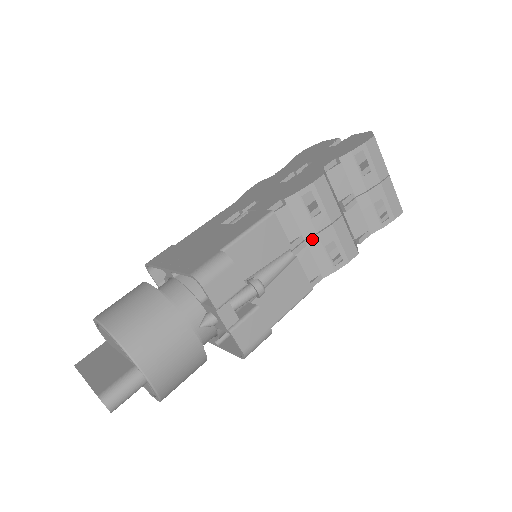
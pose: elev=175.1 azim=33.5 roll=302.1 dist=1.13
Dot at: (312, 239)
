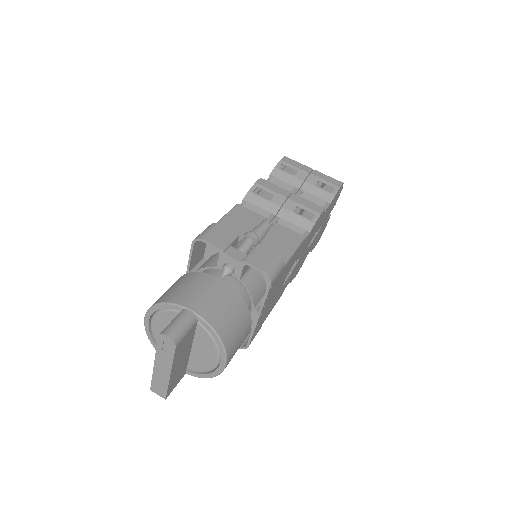
Dot at: (280, 212)
